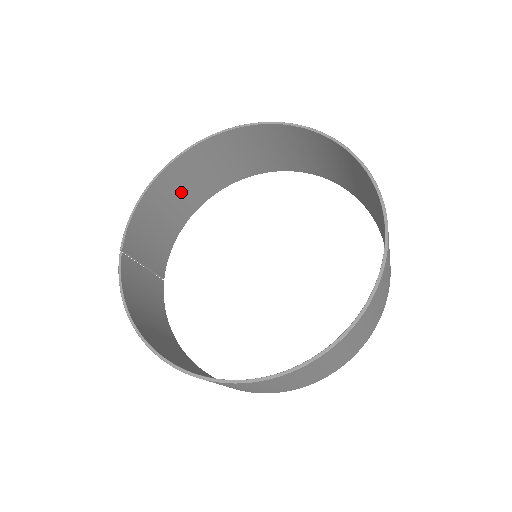
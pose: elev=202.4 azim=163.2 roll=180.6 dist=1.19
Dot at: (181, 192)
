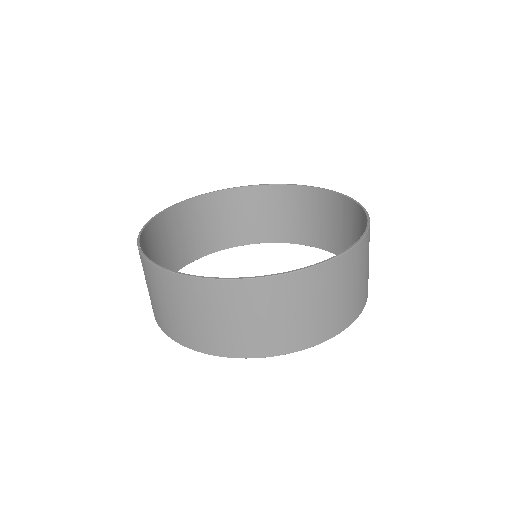
Dot at: (166, 246)
